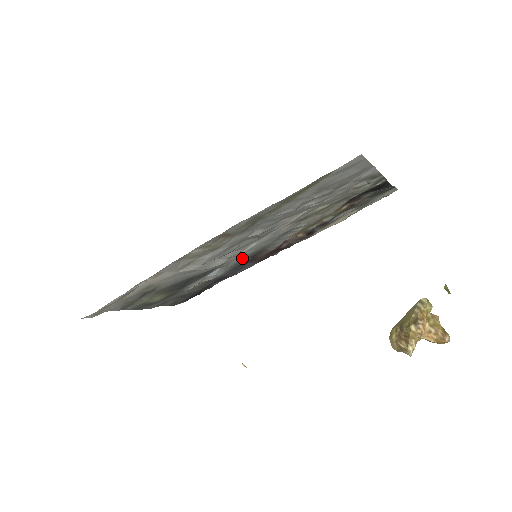
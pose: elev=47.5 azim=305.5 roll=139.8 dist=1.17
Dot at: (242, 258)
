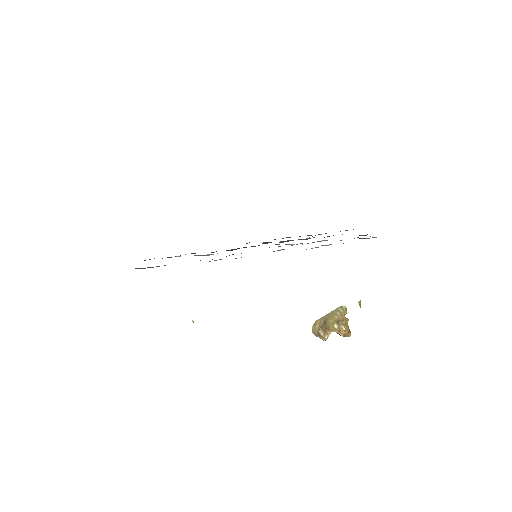
Dot at: occluded
